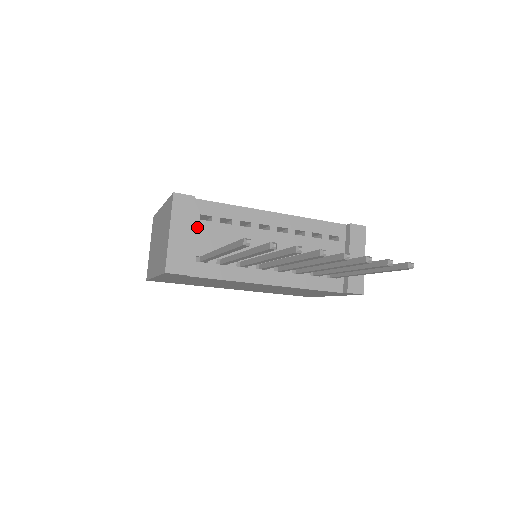
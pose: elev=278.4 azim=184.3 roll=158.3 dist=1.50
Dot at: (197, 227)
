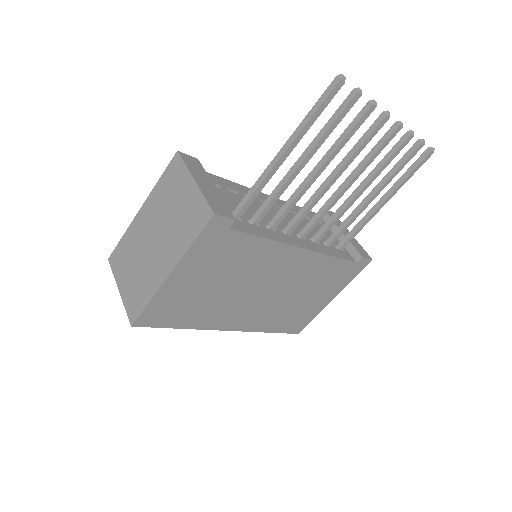
Dot at: occluded
